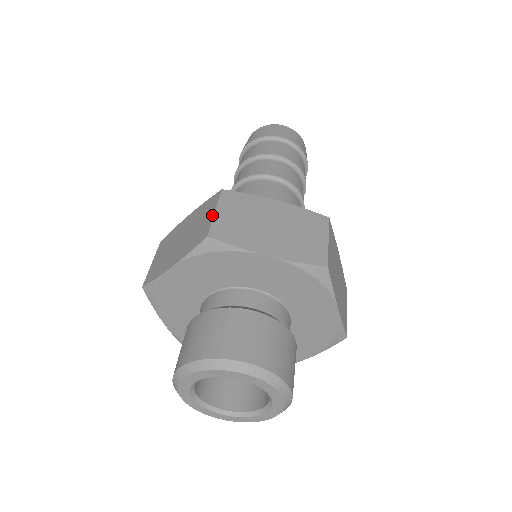
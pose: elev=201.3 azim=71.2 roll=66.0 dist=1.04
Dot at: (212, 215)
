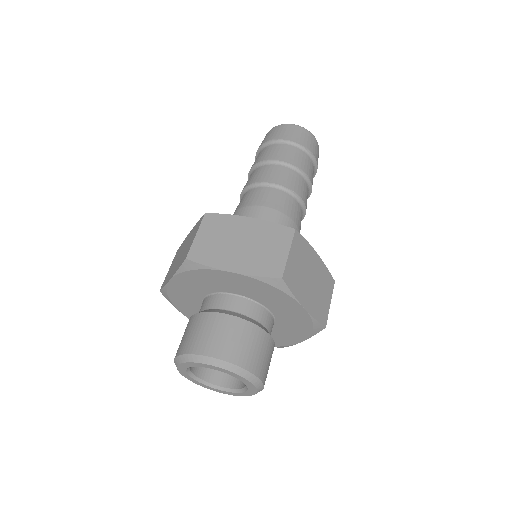
Dot at: (194, 238)
